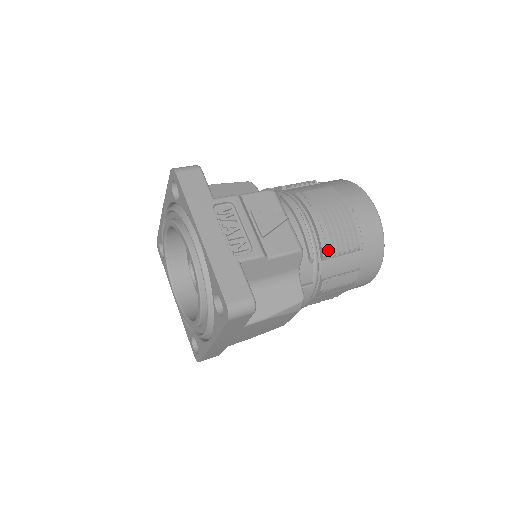
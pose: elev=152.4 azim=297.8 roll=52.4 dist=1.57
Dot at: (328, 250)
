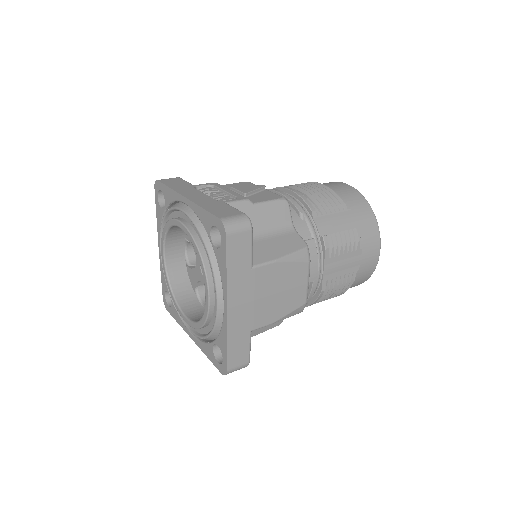
Dot at: (315, 209)
